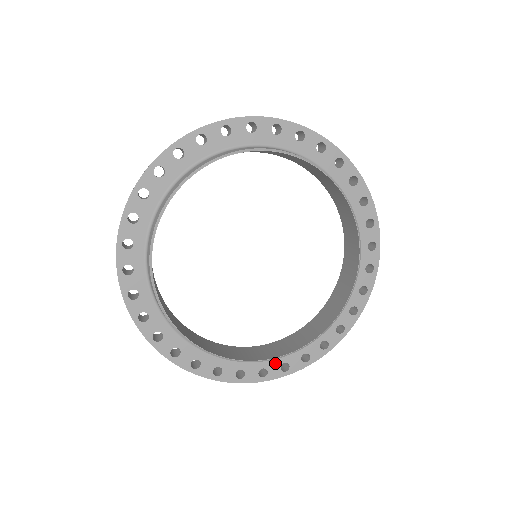
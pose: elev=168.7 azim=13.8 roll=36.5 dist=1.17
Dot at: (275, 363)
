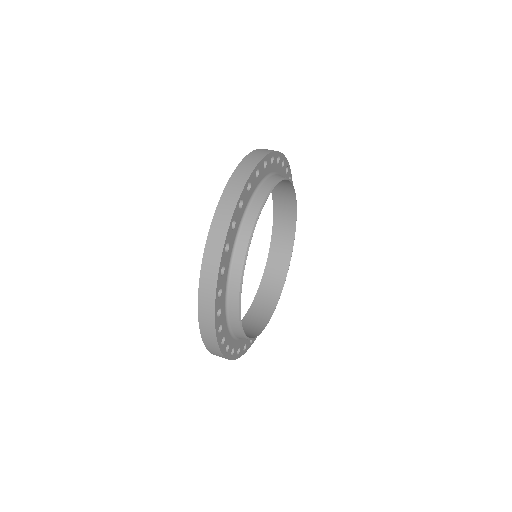
Dot at: occluded
